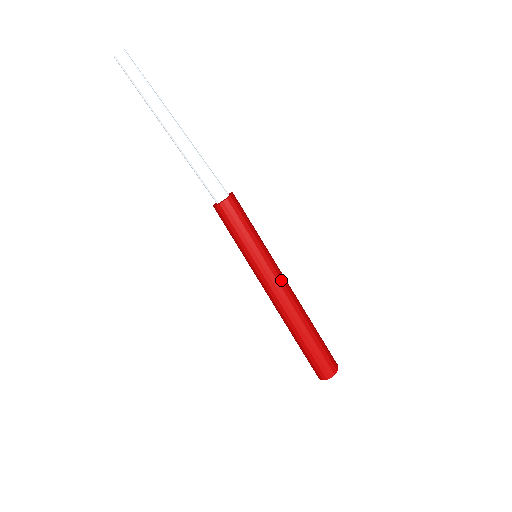
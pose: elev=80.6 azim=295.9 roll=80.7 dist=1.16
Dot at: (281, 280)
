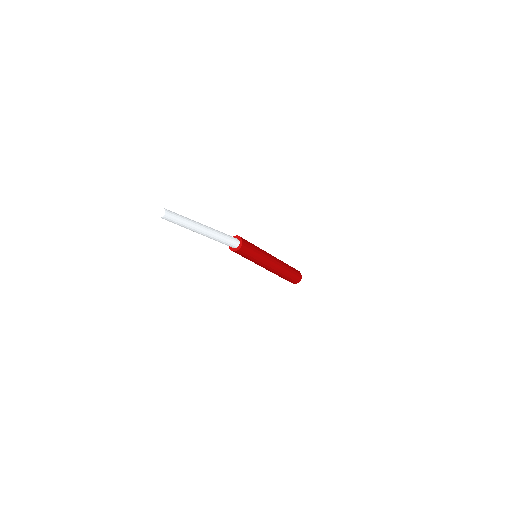
Dot at: (272, 259)
